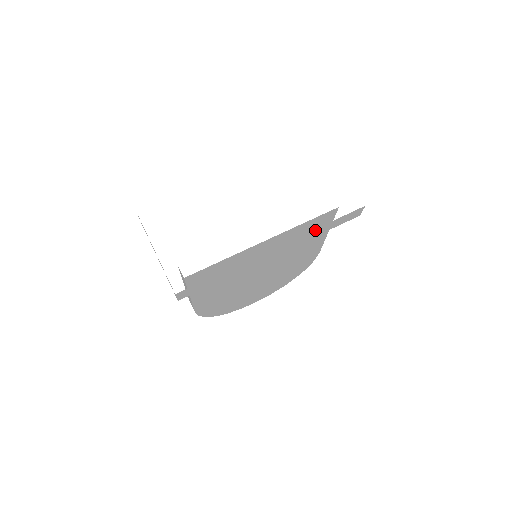
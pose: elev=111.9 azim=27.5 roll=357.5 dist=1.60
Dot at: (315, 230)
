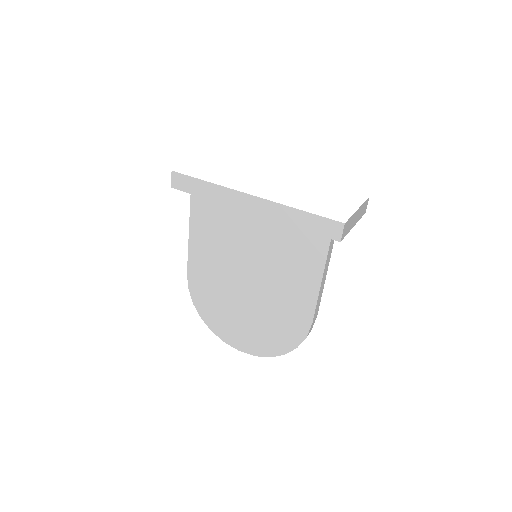
Dot at: (290, 210)
